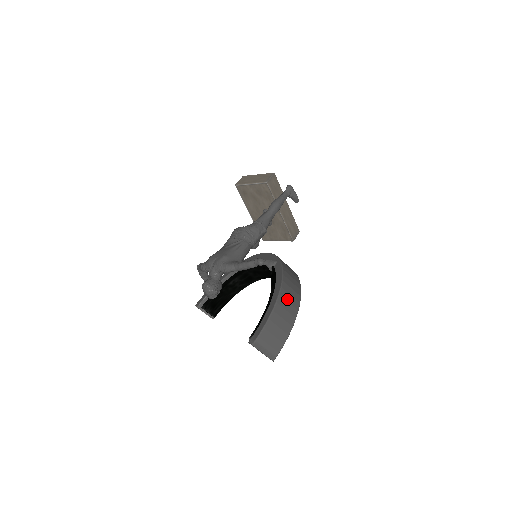
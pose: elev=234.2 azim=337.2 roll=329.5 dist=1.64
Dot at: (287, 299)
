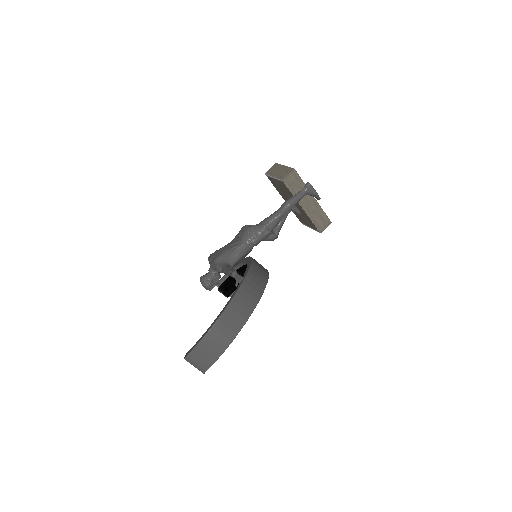
Dot at: (226, 324)
